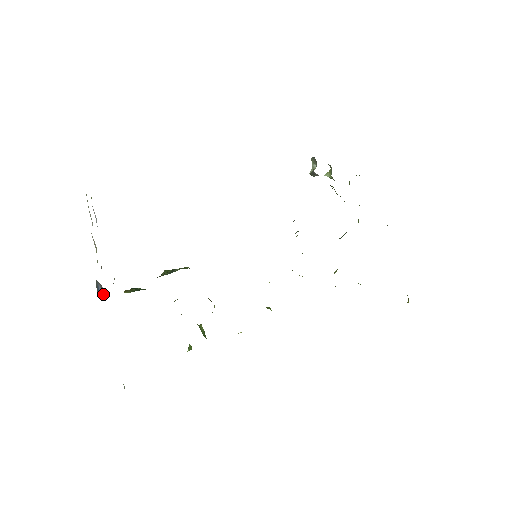
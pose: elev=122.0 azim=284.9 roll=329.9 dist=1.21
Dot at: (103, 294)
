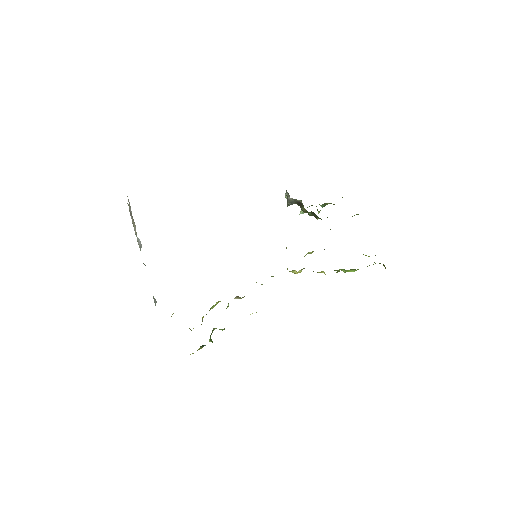
Dot at: (140, 249)
